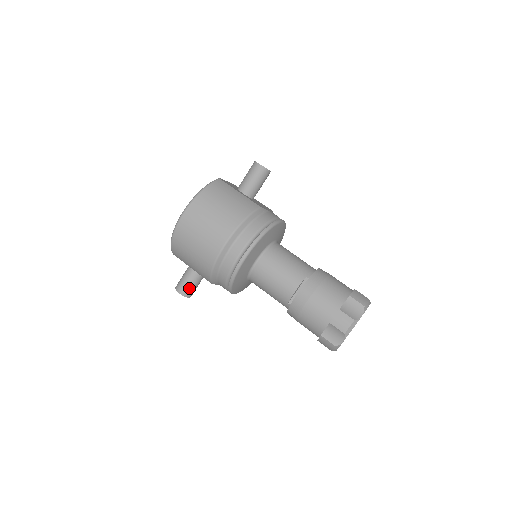
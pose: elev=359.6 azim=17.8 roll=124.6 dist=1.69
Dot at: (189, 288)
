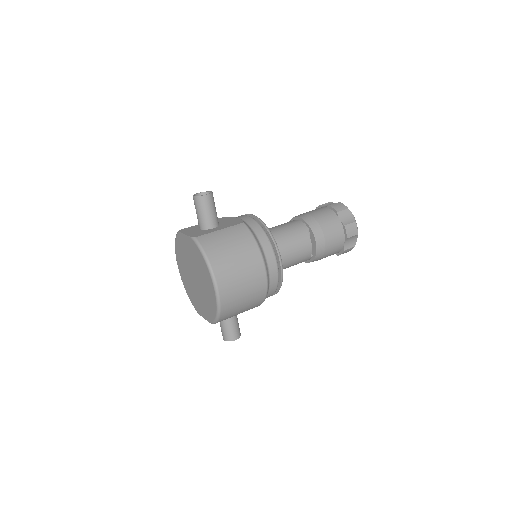
Dot at: (238, 329)
